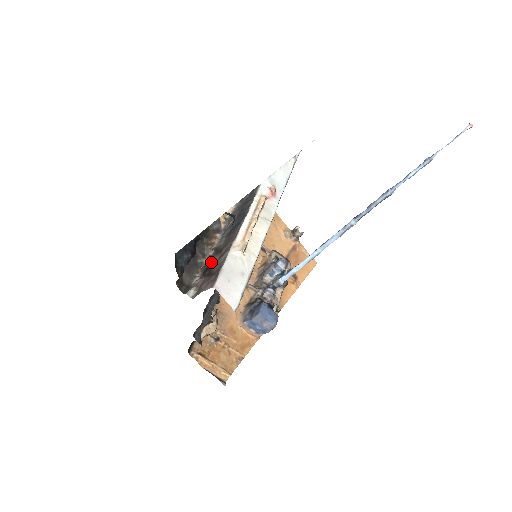
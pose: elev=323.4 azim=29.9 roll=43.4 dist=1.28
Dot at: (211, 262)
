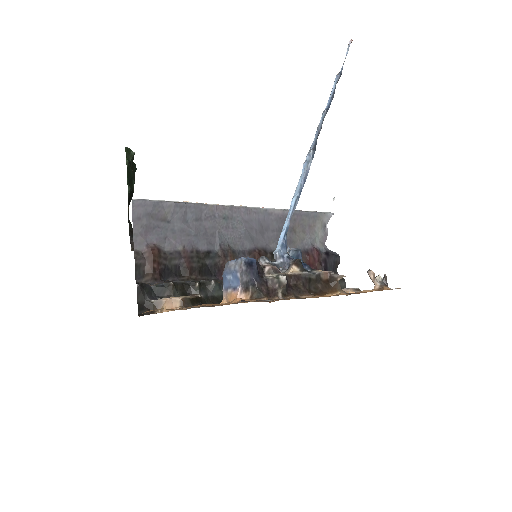
Dot at: occluded
